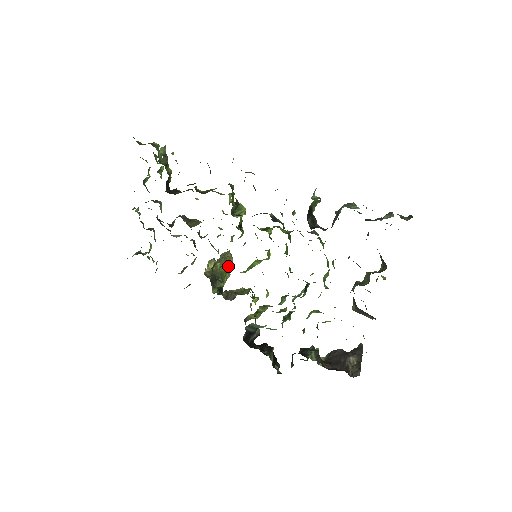
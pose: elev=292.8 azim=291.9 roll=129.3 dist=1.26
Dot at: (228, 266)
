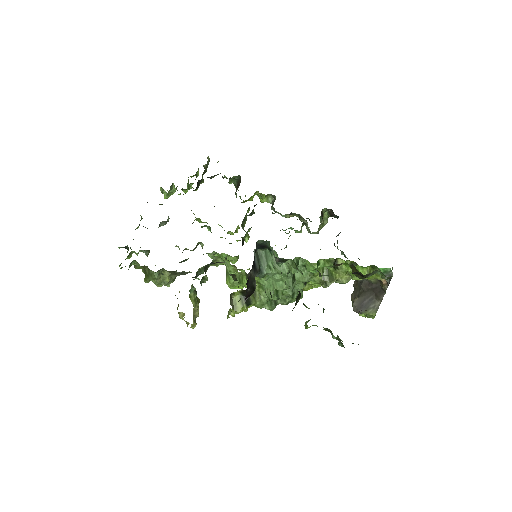
Dot at: (193, 319)
